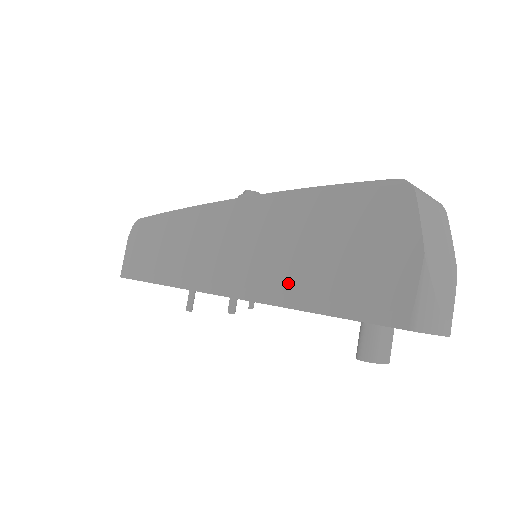
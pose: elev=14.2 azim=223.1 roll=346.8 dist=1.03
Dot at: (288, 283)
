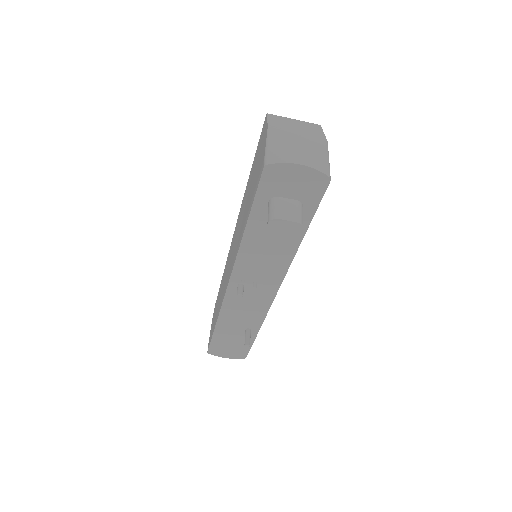
Dot at: (242, 229)
